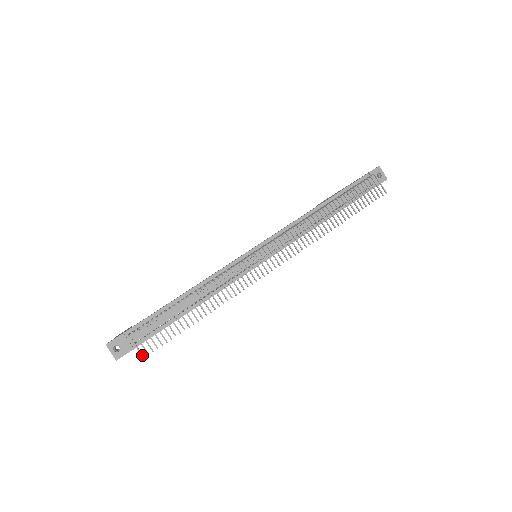
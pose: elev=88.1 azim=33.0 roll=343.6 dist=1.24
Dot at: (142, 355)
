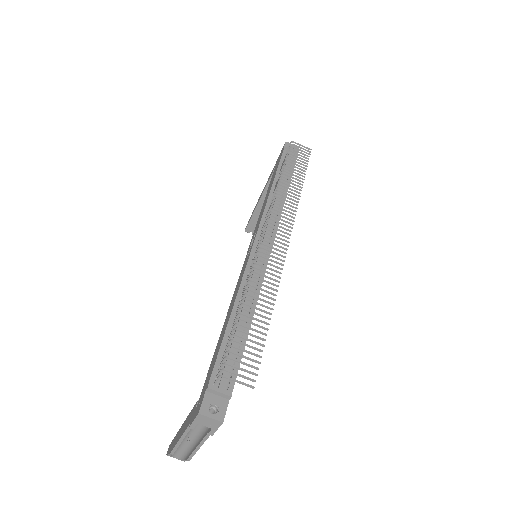
Dot at: (250, 386)
